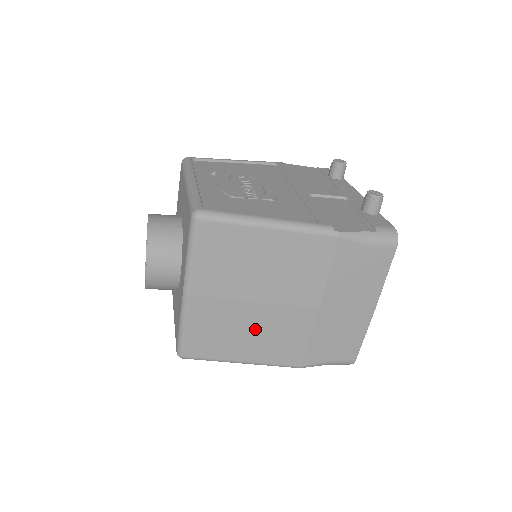
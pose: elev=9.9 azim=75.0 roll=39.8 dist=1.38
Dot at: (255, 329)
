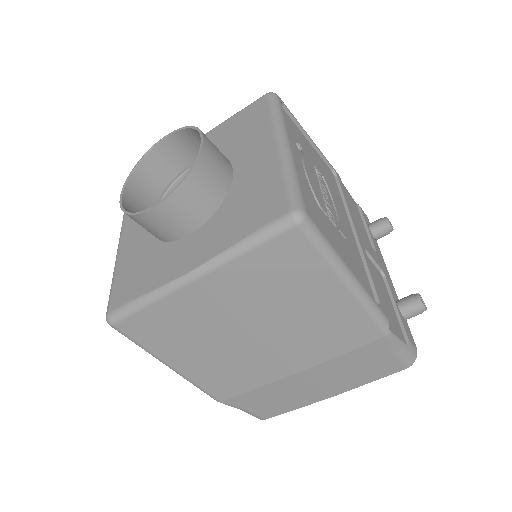
Dot at: (220, 351)
